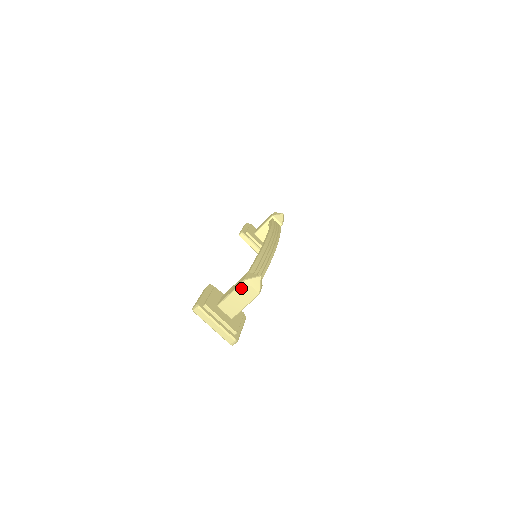
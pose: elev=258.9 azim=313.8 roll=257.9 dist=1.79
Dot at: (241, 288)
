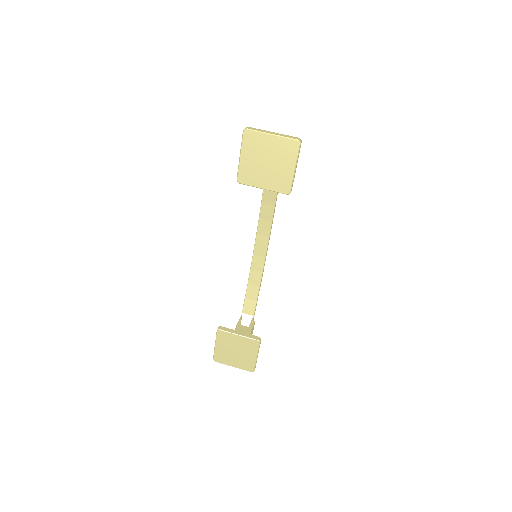
Dot at: occluded
